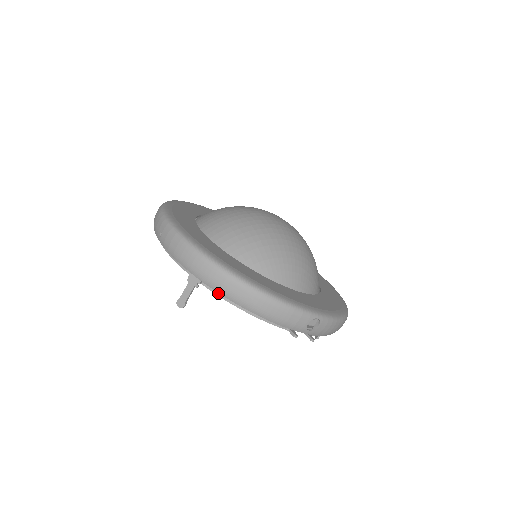
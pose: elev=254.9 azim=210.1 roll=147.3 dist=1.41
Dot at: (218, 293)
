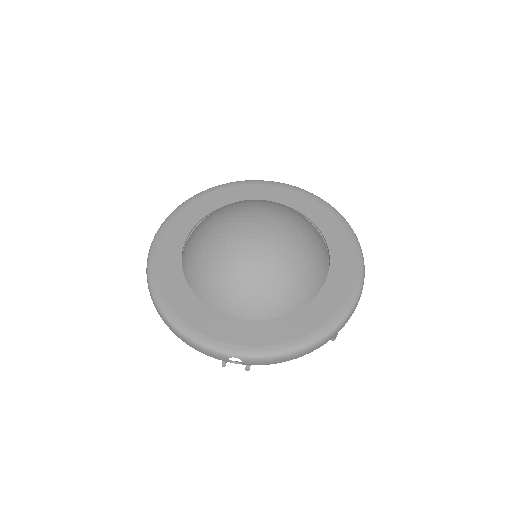
Dot at: occluded
